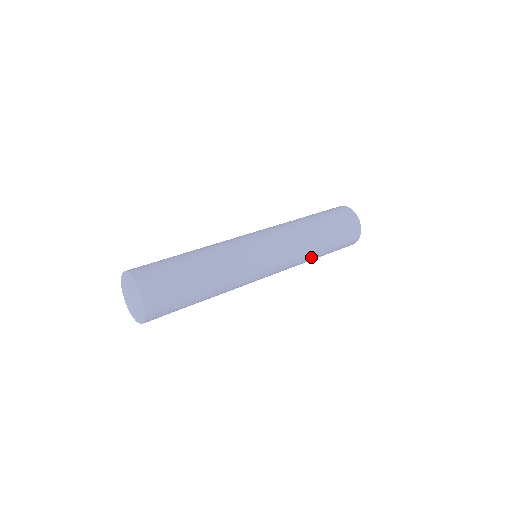
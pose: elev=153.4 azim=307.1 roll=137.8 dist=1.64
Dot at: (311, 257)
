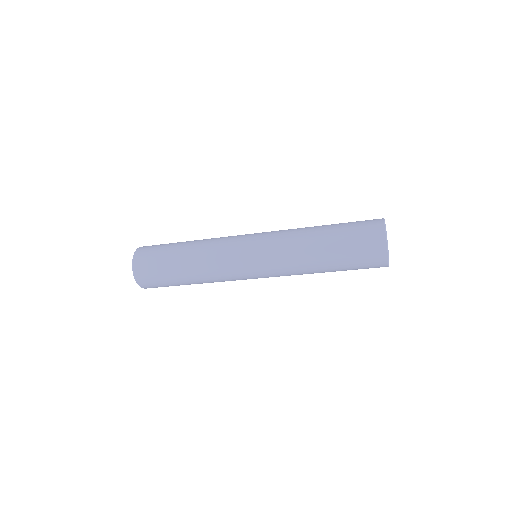
Dot at: (307, 244)
